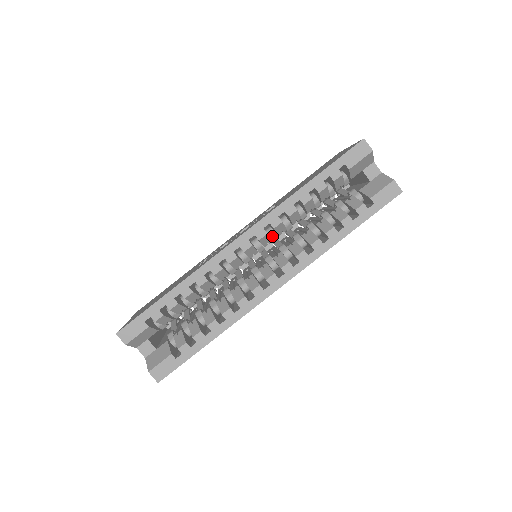
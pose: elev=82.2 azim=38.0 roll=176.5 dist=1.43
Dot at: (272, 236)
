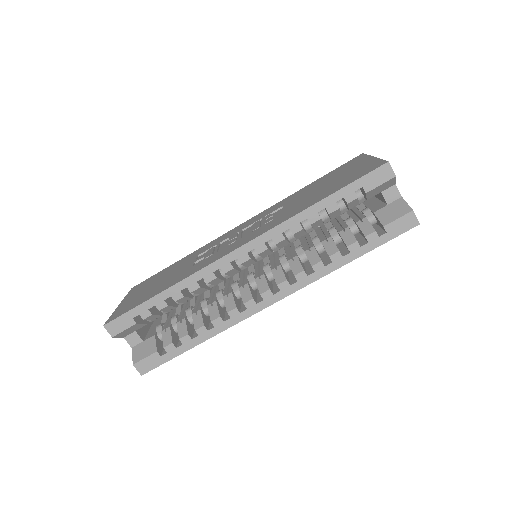
Dot at: (273, 247)
